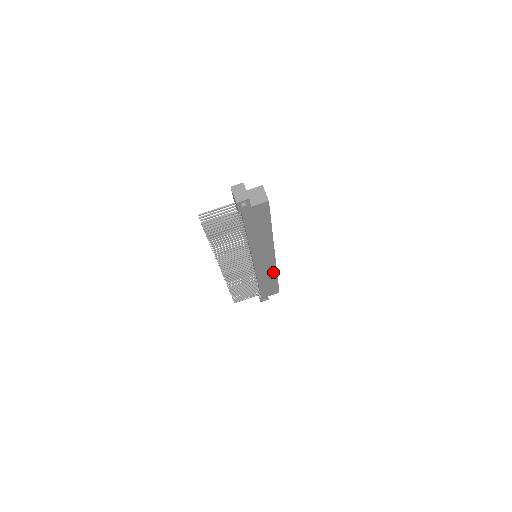
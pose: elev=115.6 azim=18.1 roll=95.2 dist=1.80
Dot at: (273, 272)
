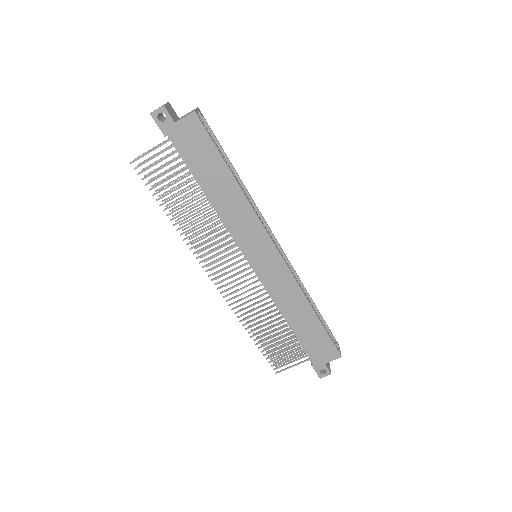
Dot at: (297, 293)
